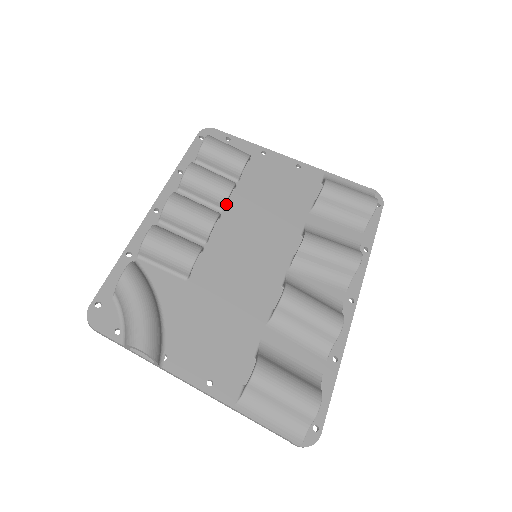
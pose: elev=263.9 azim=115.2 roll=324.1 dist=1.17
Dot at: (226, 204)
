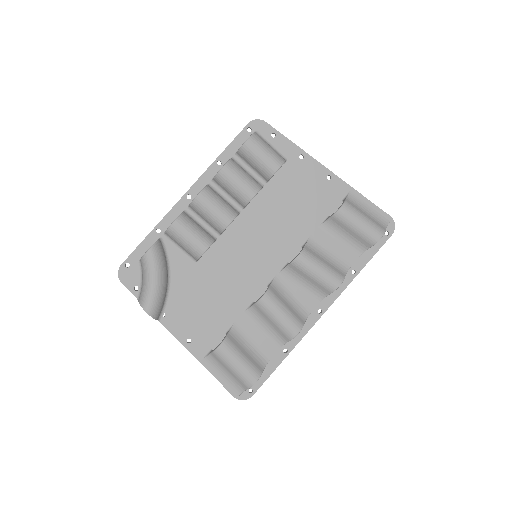
Dot at: occluded
